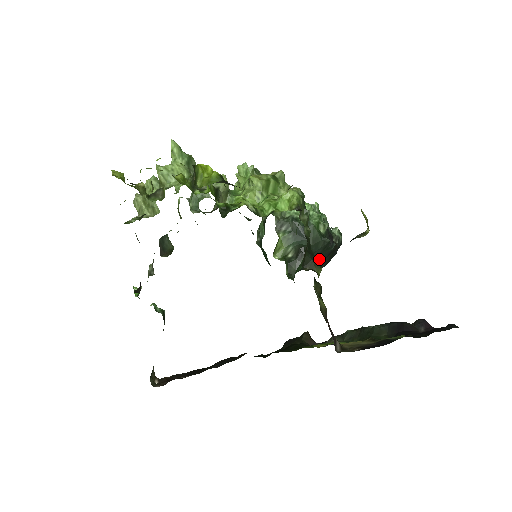
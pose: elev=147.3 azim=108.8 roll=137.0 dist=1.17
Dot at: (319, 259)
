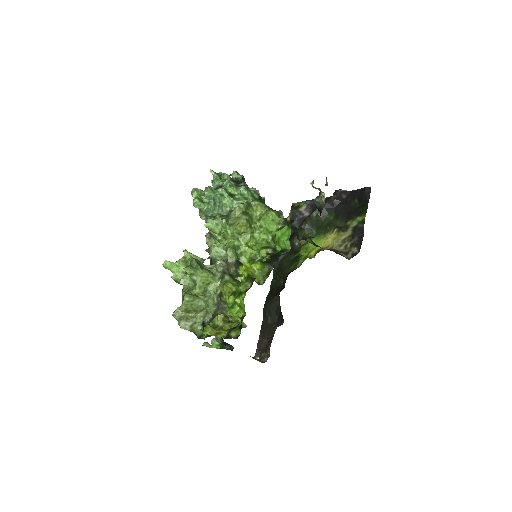
Dot at: occluded
